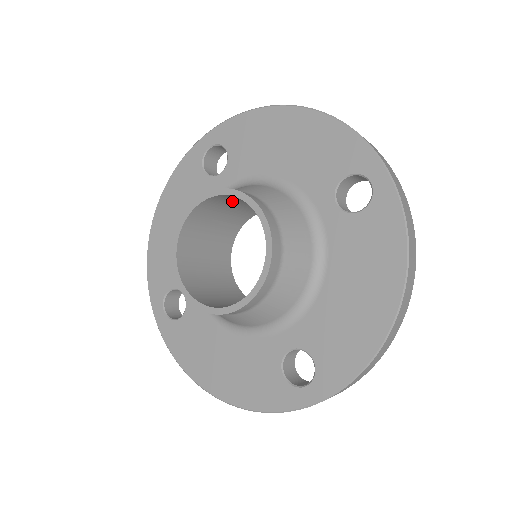
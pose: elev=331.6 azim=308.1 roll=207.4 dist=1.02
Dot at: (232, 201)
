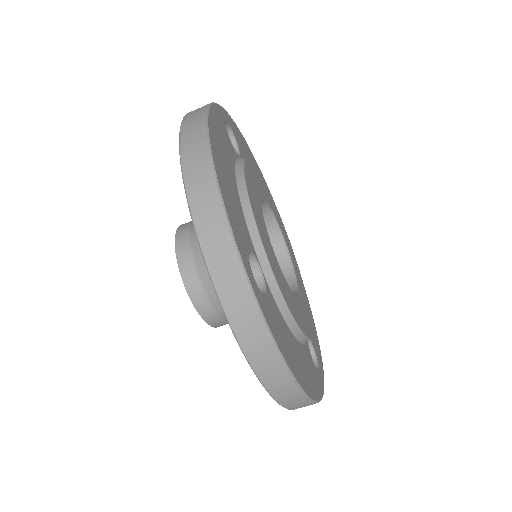
Dot at: occluded
